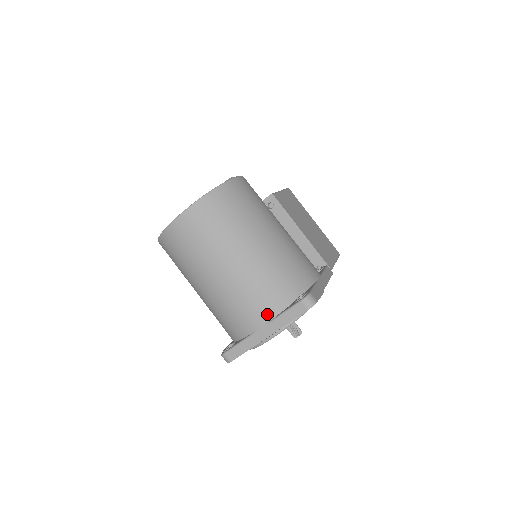
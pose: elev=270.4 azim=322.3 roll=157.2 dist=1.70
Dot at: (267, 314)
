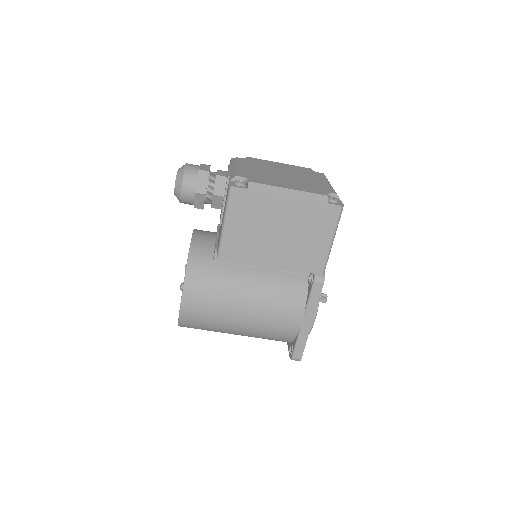
Dot at: occluded
